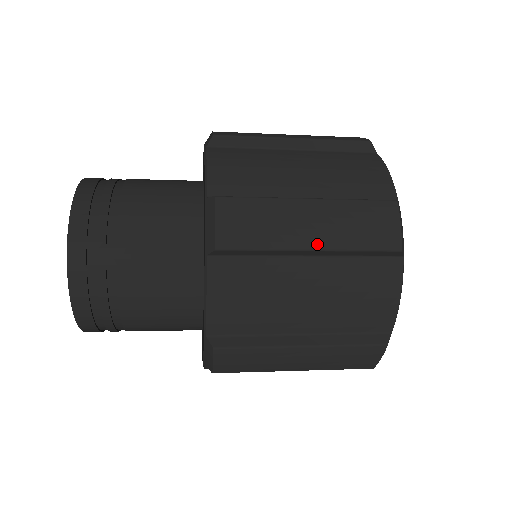
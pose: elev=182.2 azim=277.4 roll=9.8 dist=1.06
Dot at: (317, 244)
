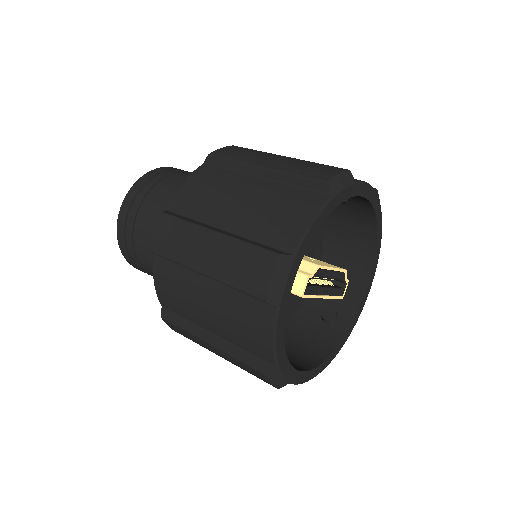
Dot at: (207, 271)
